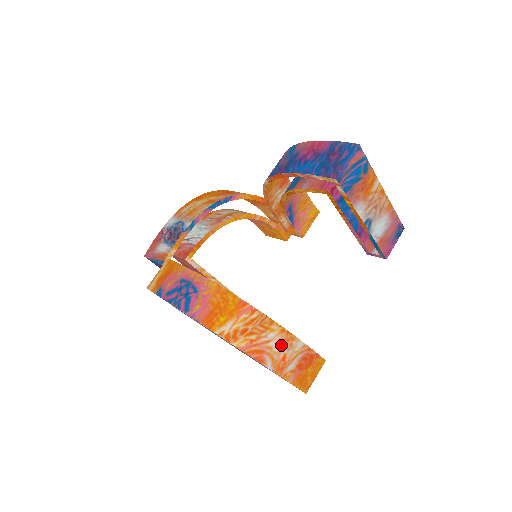
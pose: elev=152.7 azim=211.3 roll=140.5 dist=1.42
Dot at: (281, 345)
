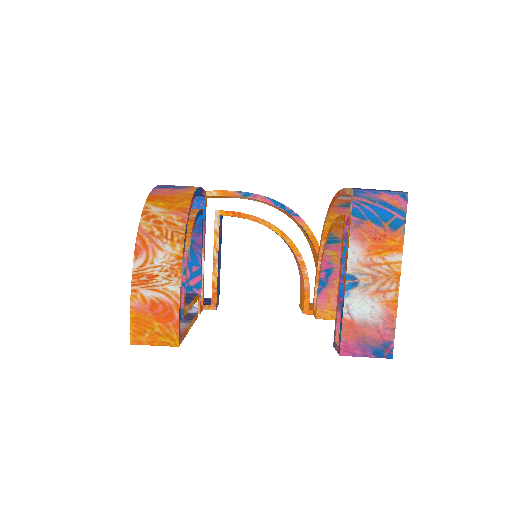
Dot at: (164, 265)
